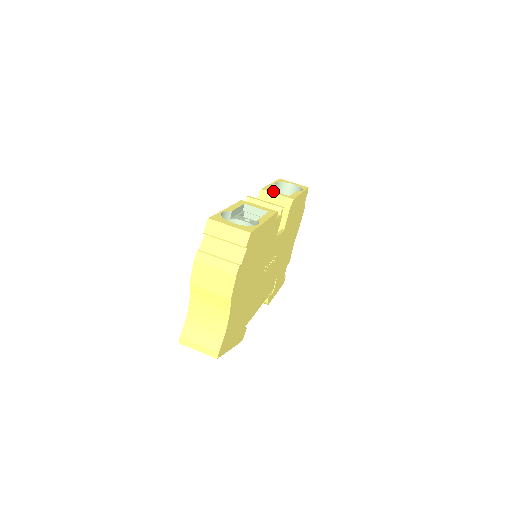
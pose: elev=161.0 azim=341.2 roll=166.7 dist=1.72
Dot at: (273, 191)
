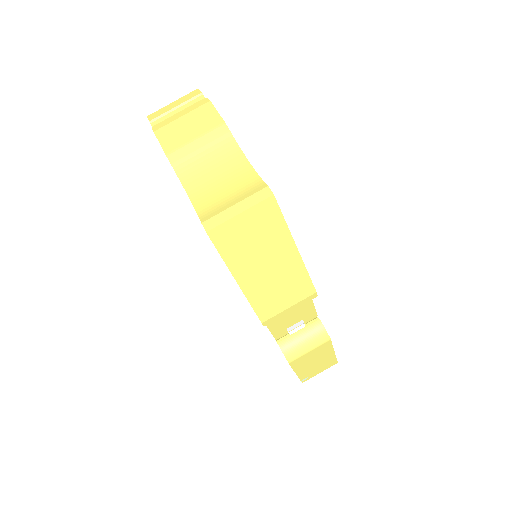
Dot at: occluded
